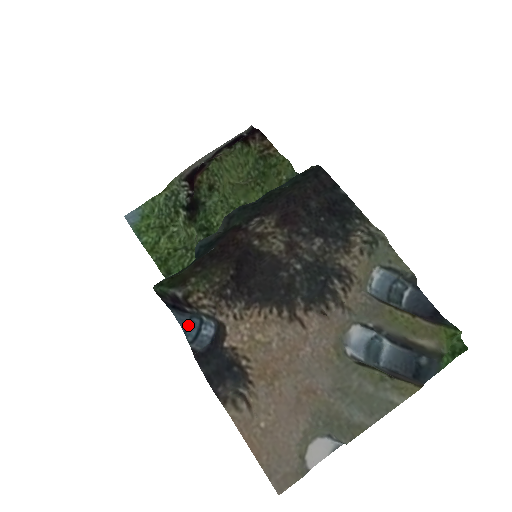
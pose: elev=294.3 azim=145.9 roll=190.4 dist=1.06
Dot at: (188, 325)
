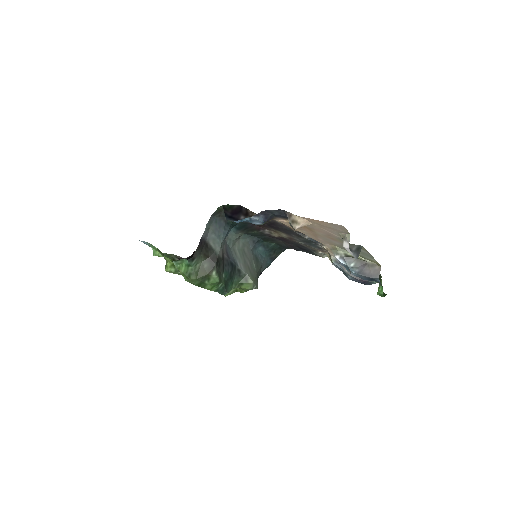
Dot at: occluded
